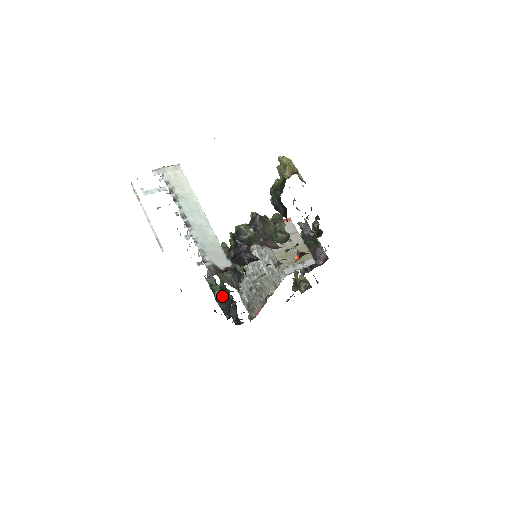
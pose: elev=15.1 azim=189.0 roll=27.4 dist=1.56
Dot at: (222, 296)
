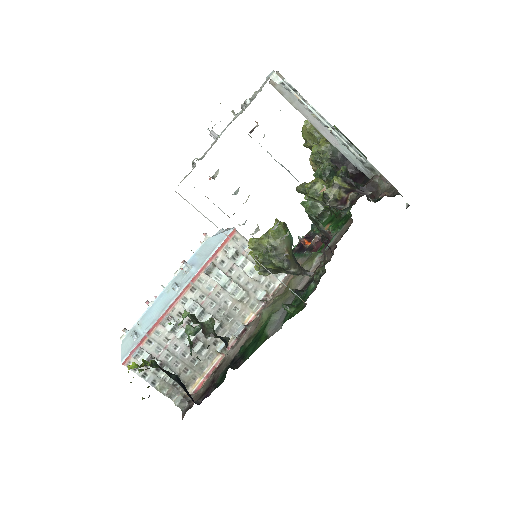
Dot at: occluded
